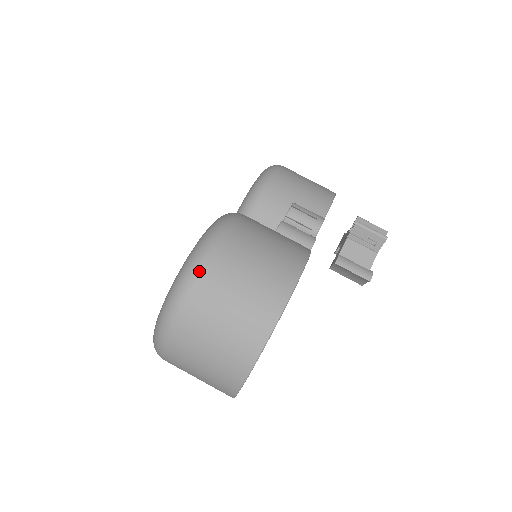
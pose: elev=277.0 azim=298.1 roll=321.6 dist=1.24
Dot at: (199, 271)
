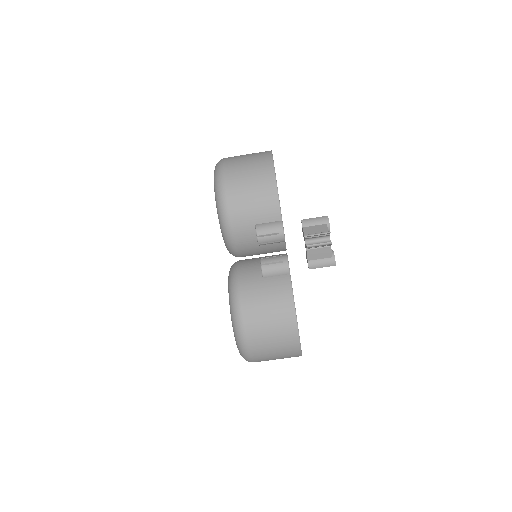
Dot at: (248, 351)
